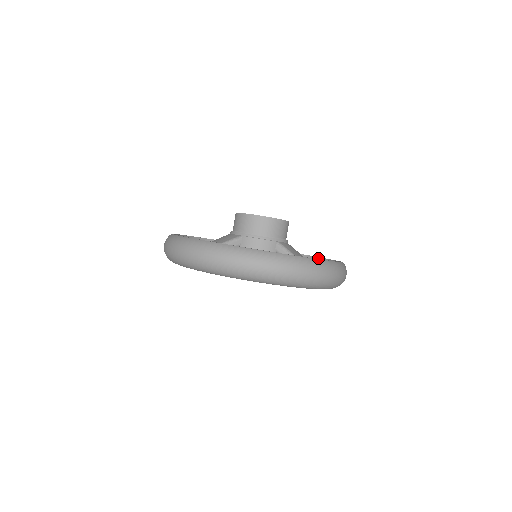
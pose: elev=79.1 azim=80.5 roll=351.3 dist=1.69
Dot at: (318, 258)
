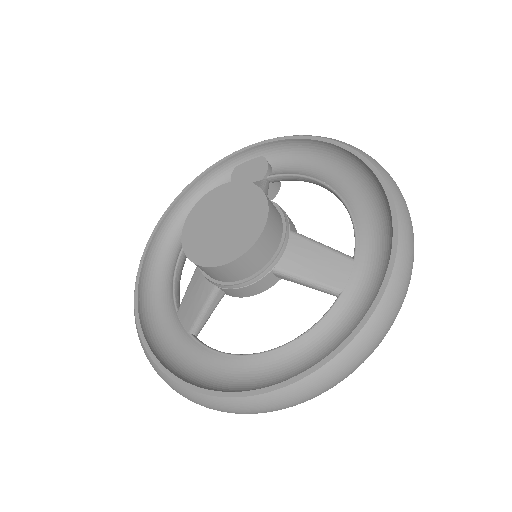
Dot at: (351, 154)
